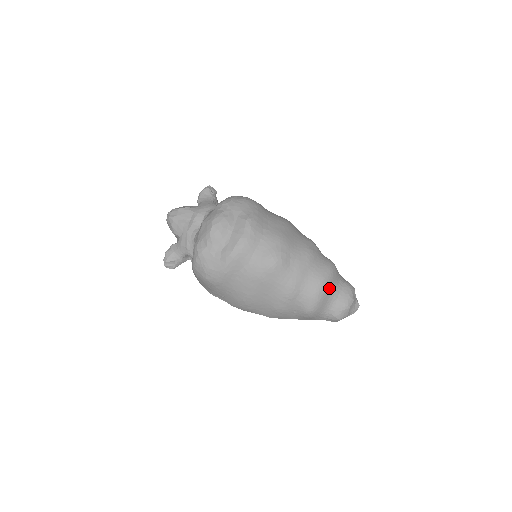
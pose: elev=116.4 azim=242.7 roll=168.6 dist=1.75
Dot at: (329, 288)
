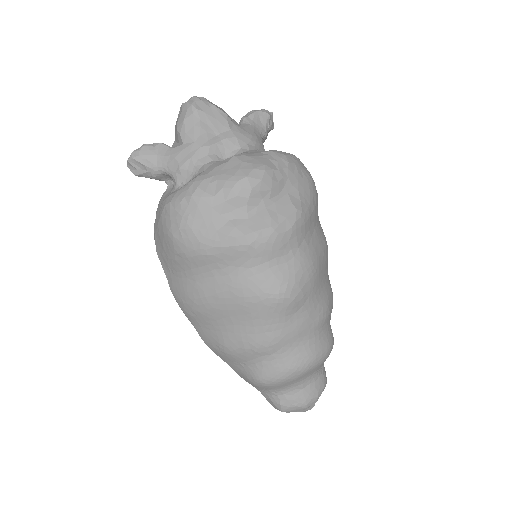
Dot at: (308, 372)
